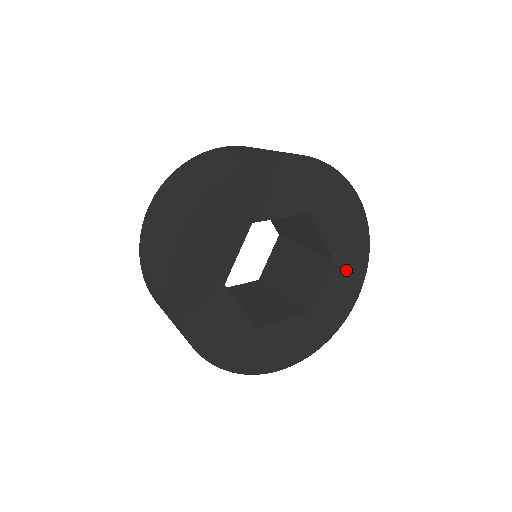
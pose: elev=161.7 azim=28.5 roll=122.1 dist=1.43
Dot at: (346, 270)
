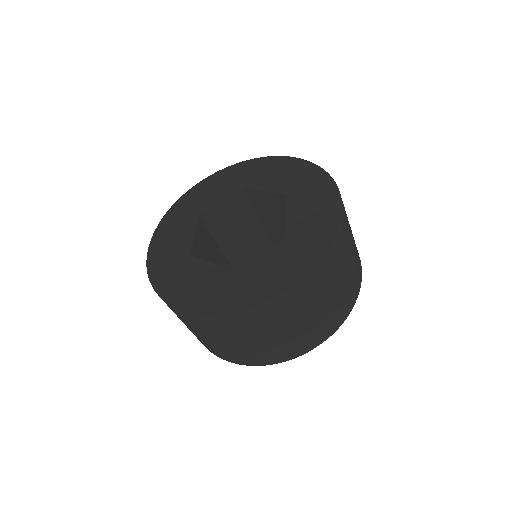
Dot at: (292, 254)
